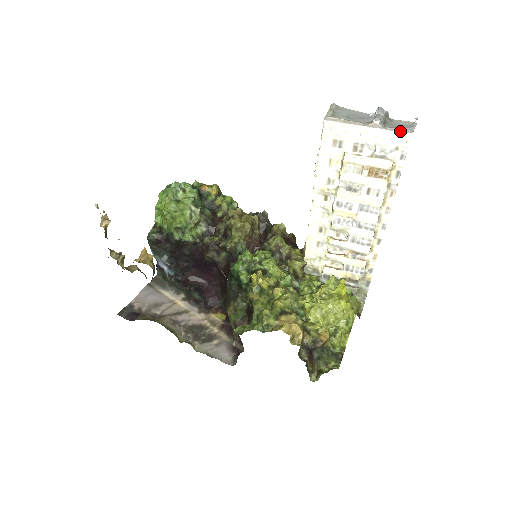
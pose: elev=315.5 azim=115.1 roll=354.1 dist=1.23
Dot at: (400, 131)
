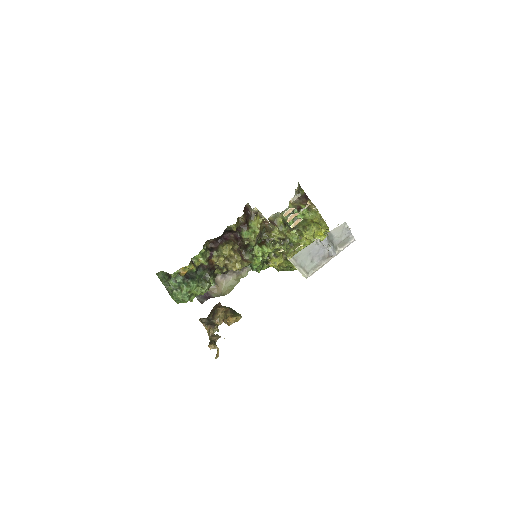
Dot at: occluded
